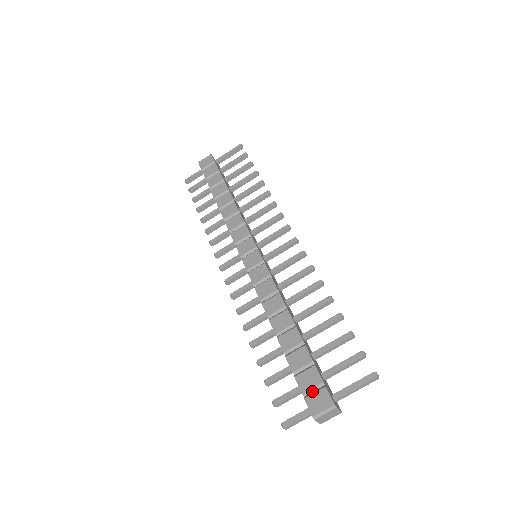
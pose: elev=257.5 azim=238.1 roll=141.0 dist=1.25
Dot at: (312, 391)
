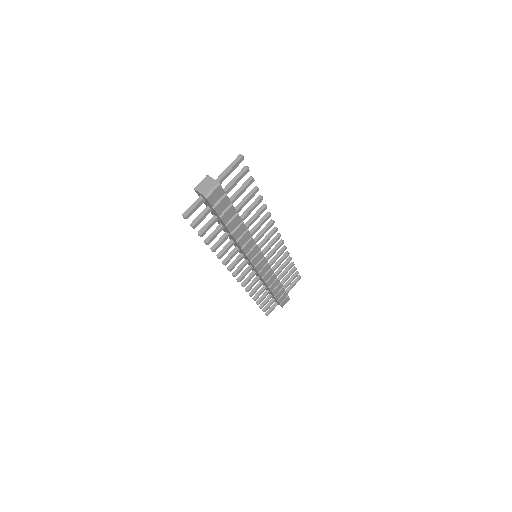
Dot at: occluded
